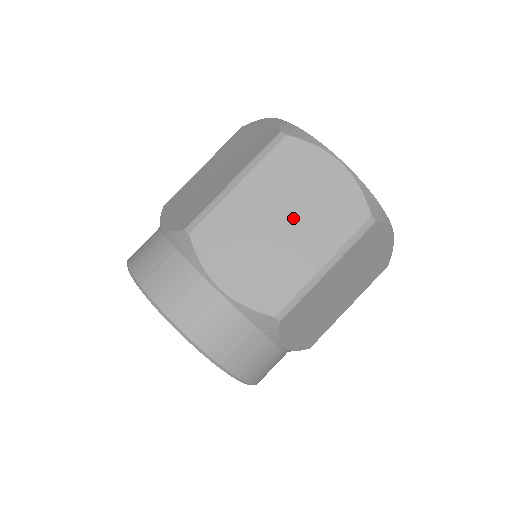
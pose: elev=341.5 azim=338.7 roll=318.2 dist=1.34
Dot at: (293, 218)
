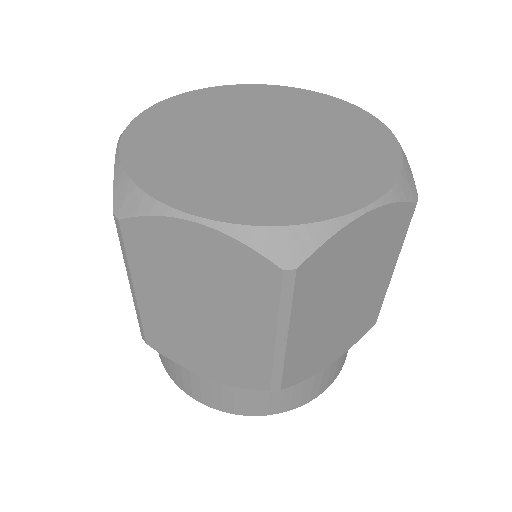
Dot at: (206, 304)
